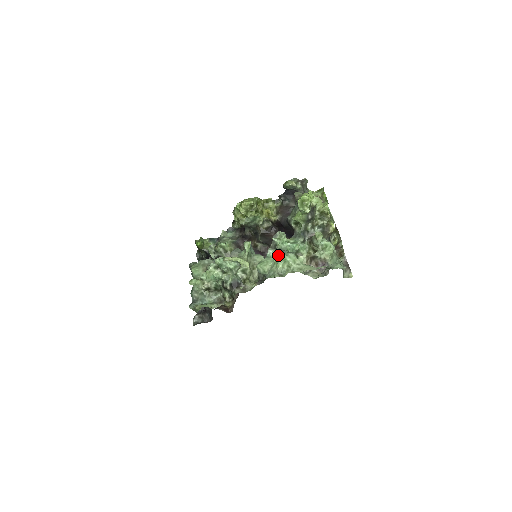
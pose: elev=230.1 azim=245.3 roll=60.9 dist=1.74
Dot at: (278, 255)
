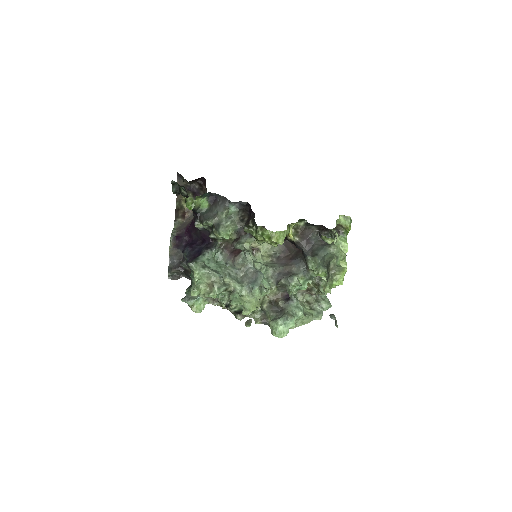
Dot at: (293, 324)
